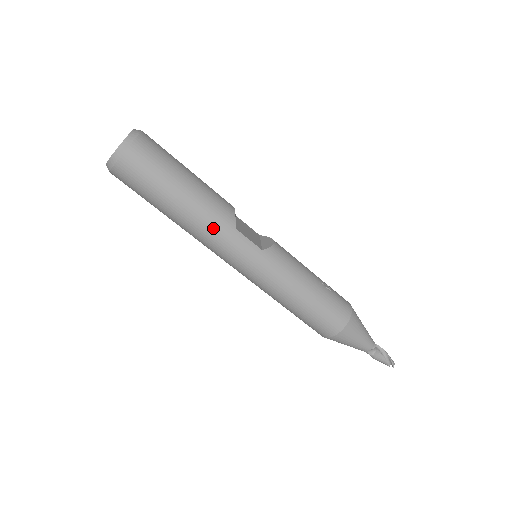
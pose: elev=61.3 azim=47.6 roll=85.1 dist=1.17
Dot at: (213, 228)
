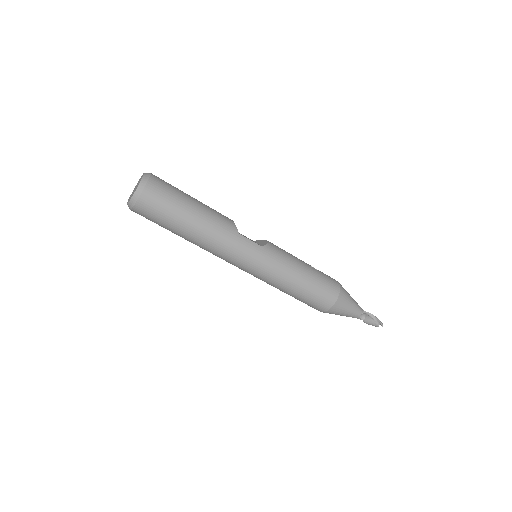
Dot at: (222, 236)
